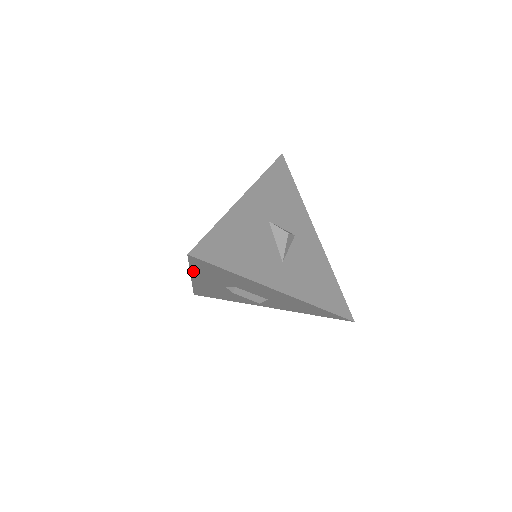
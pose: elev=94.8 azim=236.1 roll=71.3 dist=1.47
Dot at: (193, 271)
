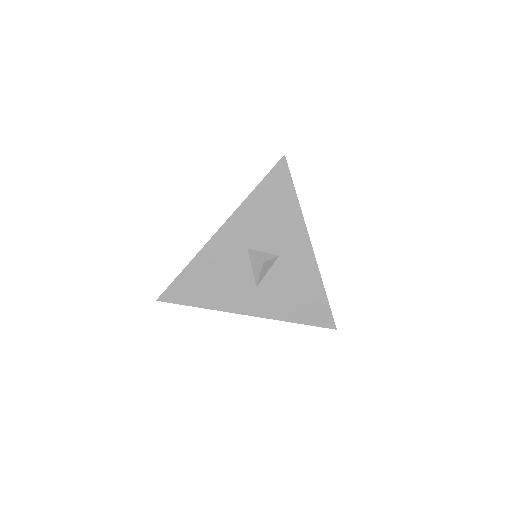
Dot at: occluded
